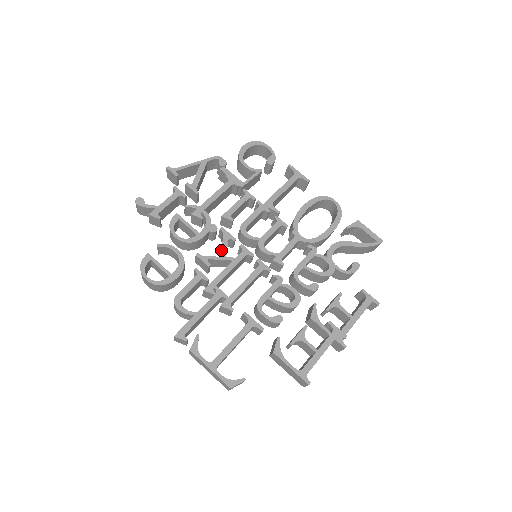
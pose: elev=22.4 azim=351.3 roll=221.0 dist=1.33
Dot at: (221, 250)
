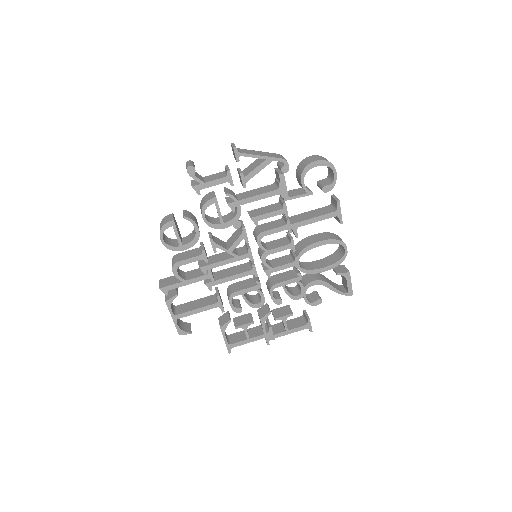
Dot at: (232, 245)
